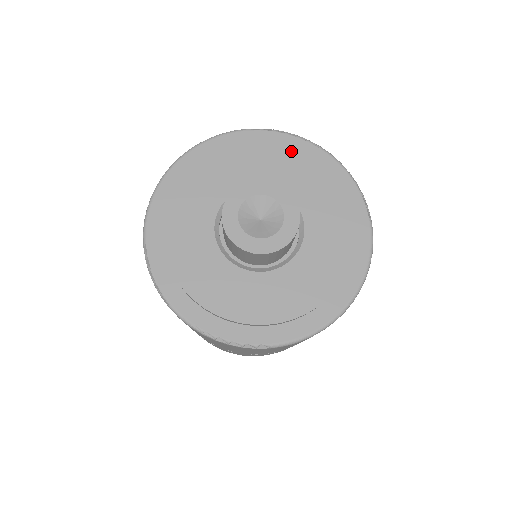
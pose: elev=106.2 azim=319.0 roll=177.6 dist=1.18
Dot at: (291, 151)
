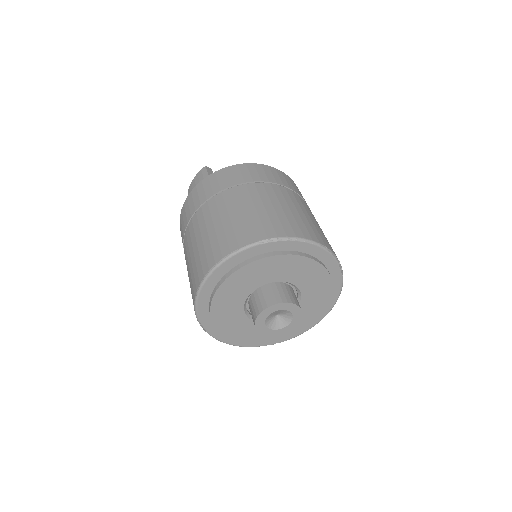
Dot at: (293, 258)
